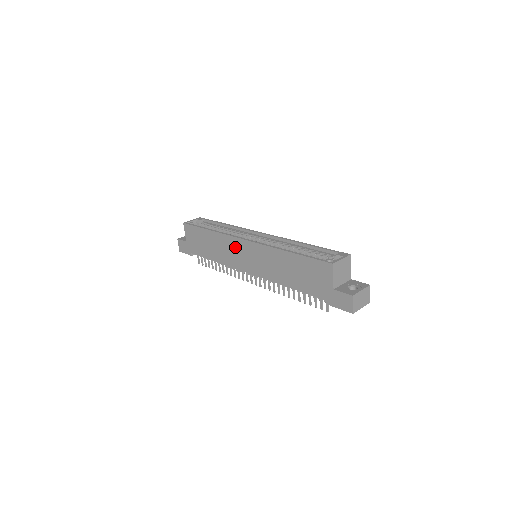
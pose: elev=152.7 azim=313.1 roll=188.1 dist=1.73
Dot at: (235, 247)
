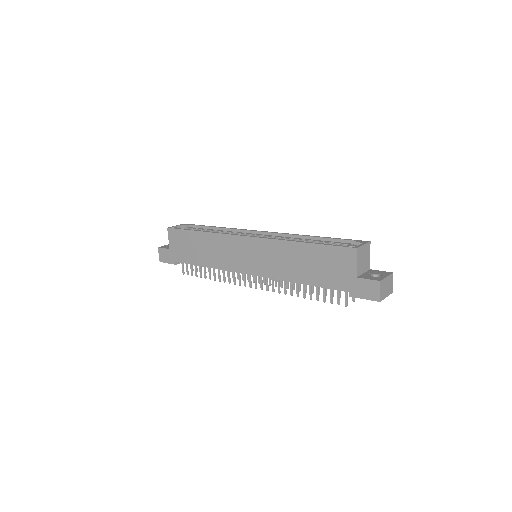
Dot at: (233, 246)
